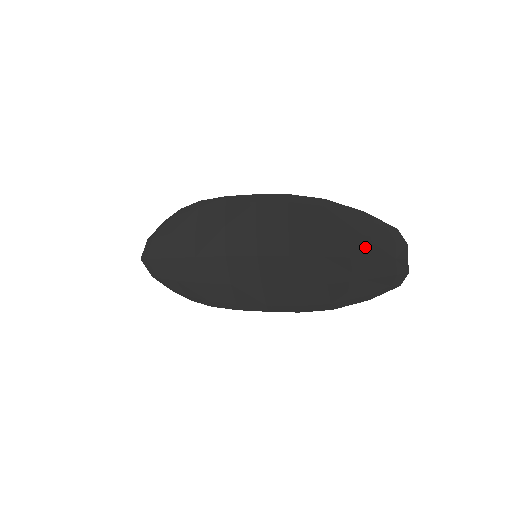
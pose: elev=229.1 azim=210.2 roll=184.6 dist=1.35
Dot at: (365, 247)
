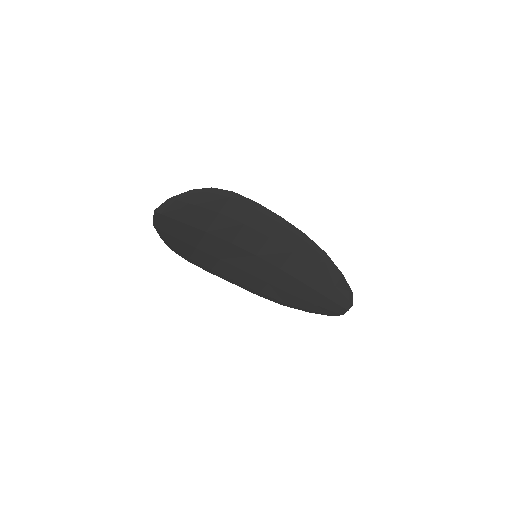
Dot at: (332, 293)
